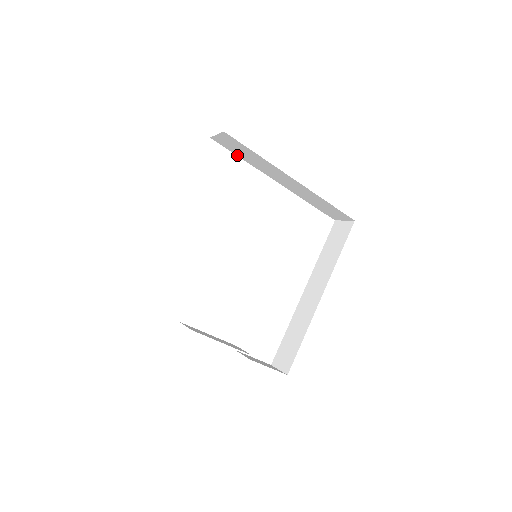
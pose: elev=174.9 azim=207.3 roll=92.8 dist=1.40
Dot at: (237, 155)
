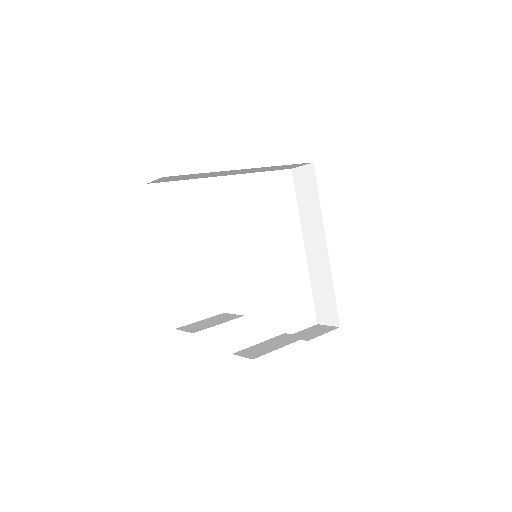
Dot at: occluded
